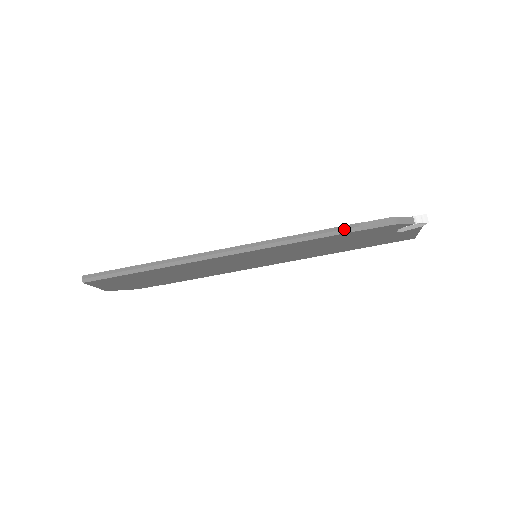
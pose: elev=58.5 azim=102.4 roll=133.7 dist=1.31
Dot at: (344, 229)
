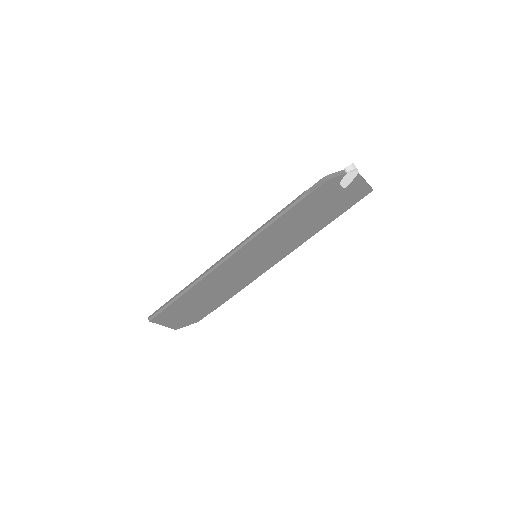
Dot at: (294, 202)
